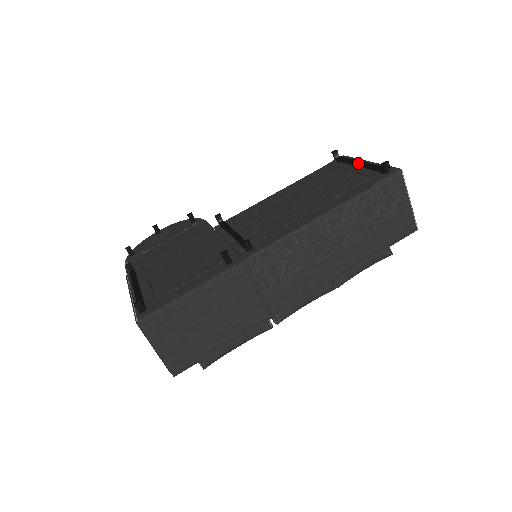
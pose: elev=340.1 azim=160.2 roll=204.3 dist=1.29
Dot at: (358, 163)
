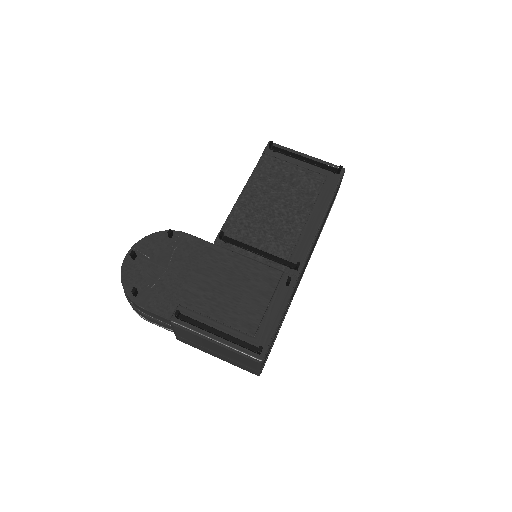
Dot at: (304, 160)
